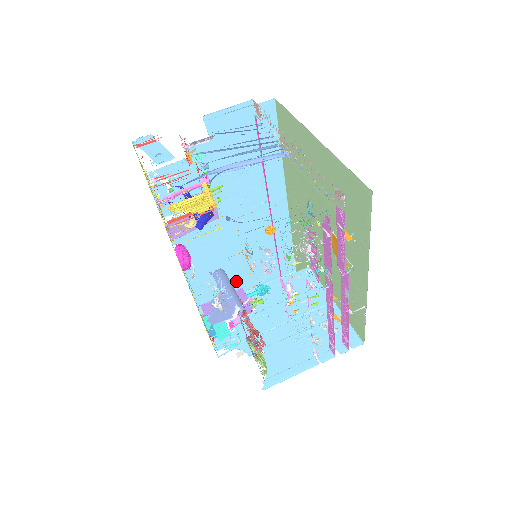
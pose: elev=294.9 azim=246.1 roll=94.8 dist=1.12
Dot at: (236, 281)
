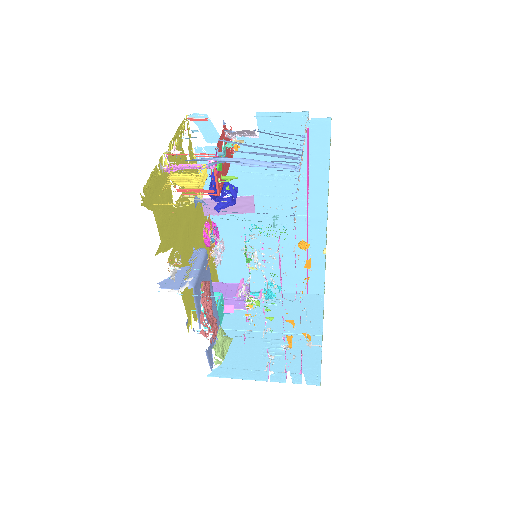
Dot at: (261, 280)
